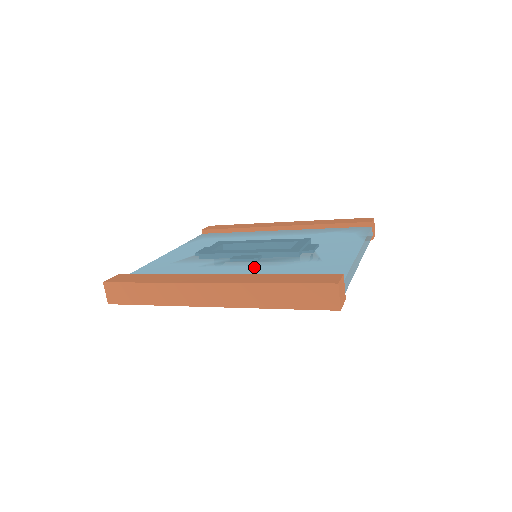
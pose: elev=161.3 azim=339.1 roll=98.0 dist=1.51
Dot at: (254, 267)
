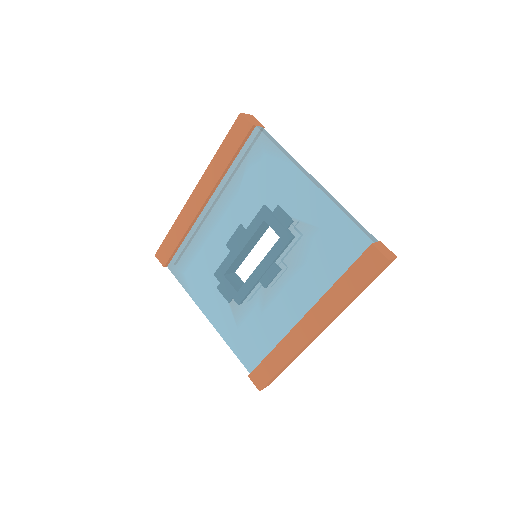
Dot at: (295, 281)
